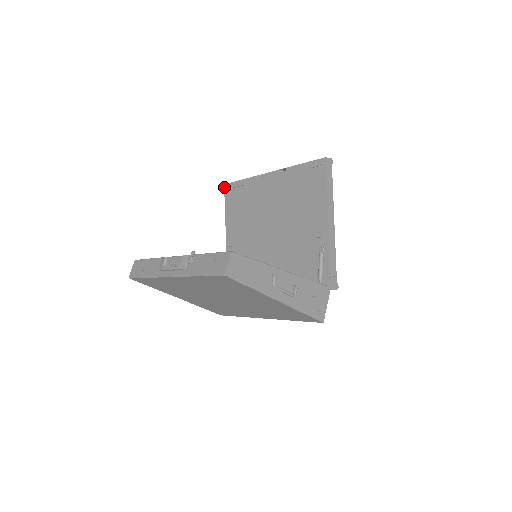
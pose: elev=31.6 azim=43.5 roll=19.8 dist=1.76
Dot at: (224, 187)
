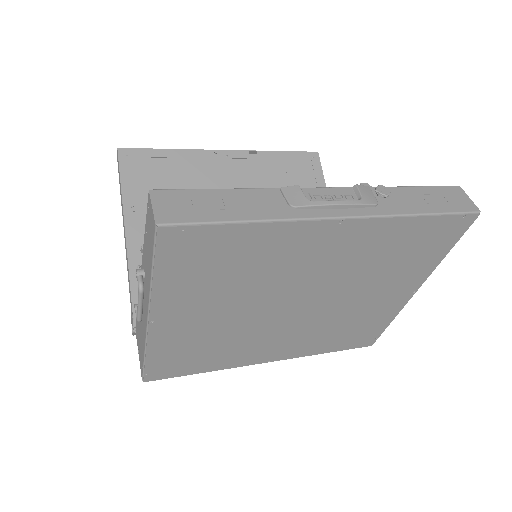
Dot at: (118, 152)
